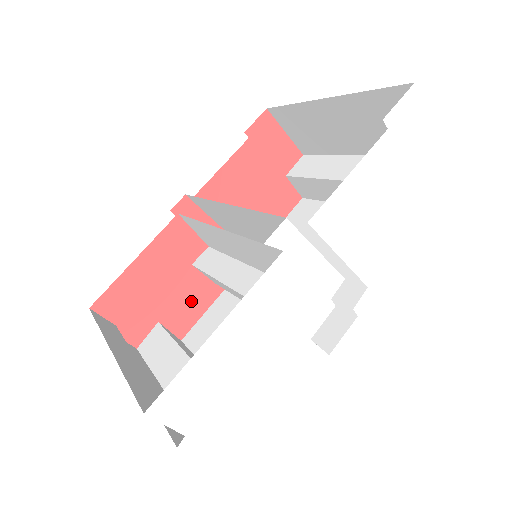
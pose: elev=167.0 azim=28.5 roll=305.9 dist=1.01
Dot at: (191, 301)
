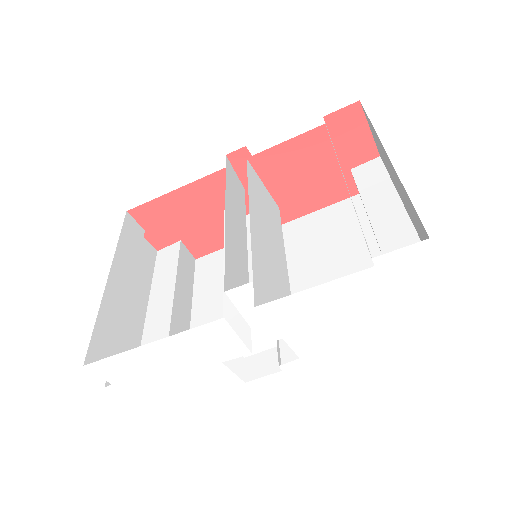
Dot at: (214, 236)
